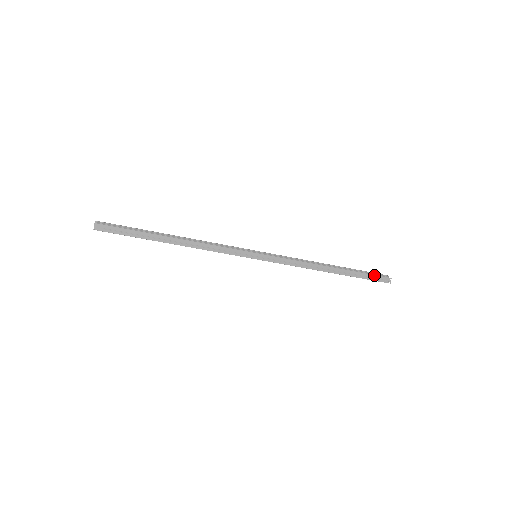
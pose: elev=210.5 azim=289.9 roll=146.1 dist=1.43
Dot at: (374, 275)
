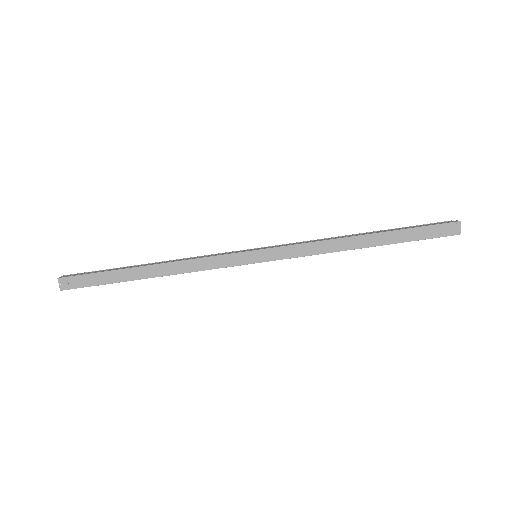
Dot at: (428, 225)
